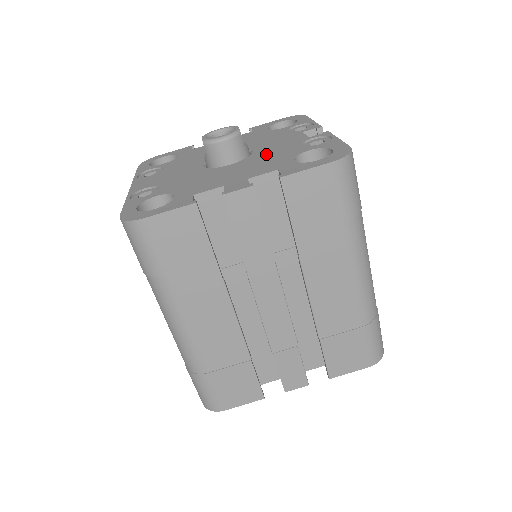
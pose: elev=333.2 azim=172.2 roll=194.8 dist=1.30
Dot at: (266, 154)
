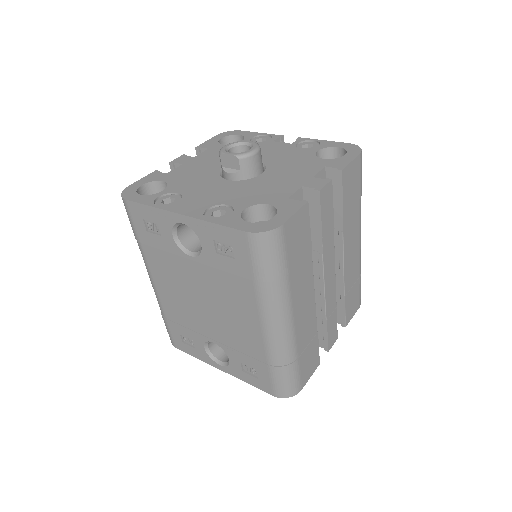
Dot at: (281, 160)
